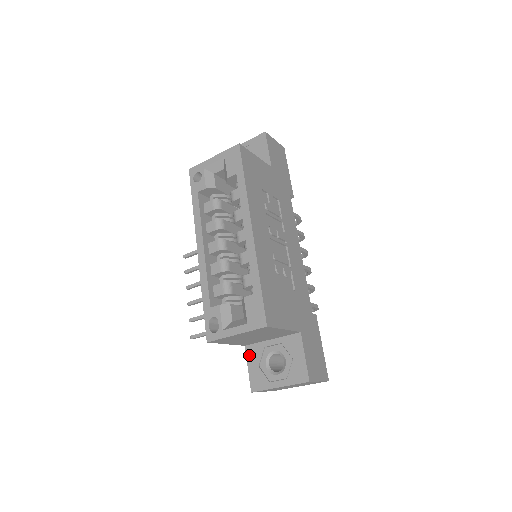
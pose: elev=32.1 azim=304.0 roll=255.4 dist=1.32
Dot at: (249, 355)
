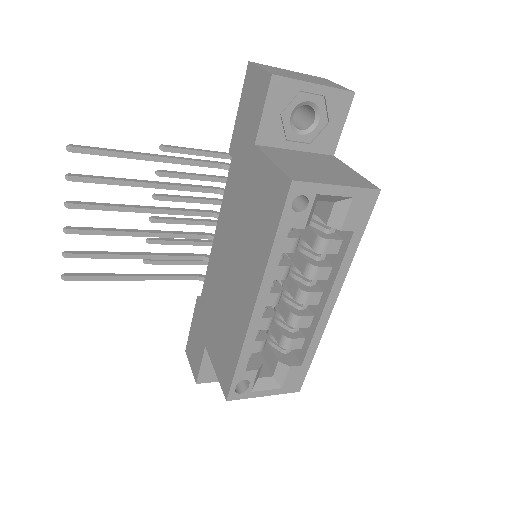
Dot at: (207, 355)
